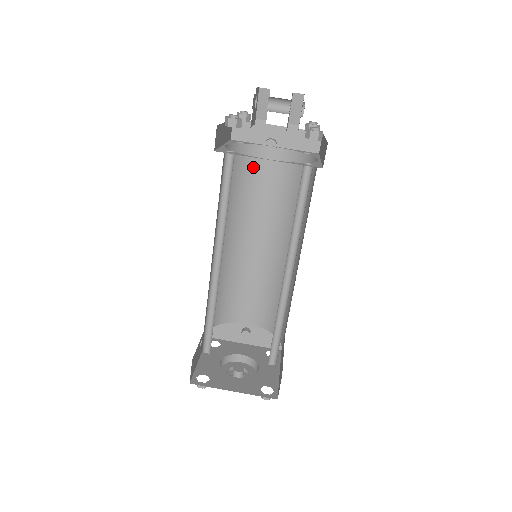
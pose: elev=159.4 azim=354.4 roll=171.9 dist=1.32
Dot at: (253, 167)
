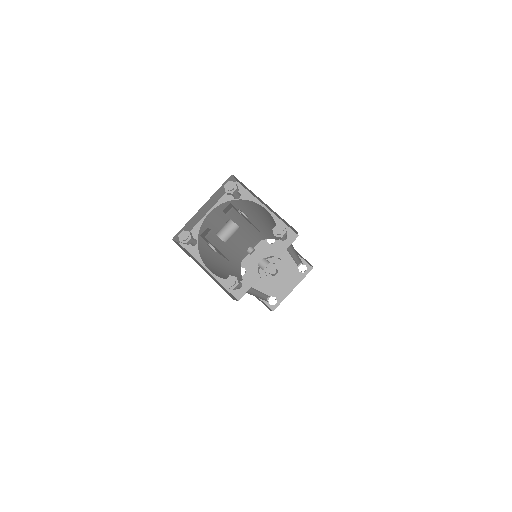
Dot at: occluded
